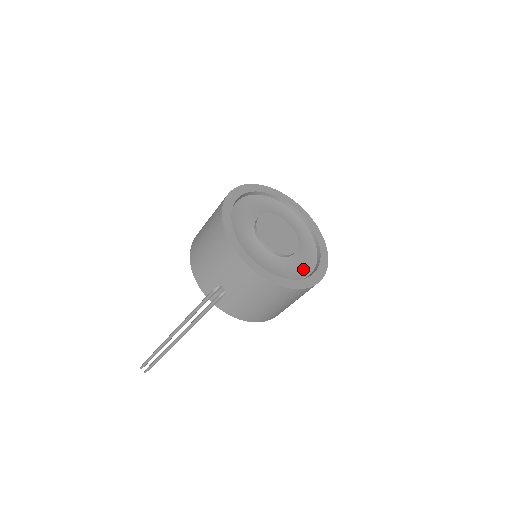
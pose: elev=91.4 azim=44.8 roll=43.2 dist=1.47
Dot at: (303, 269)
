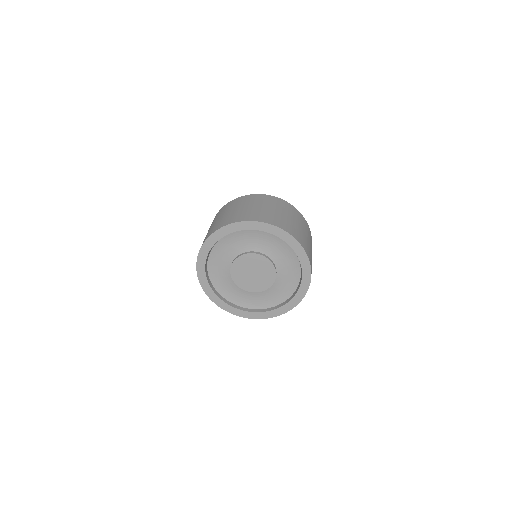
Dot at: (279, 296)
